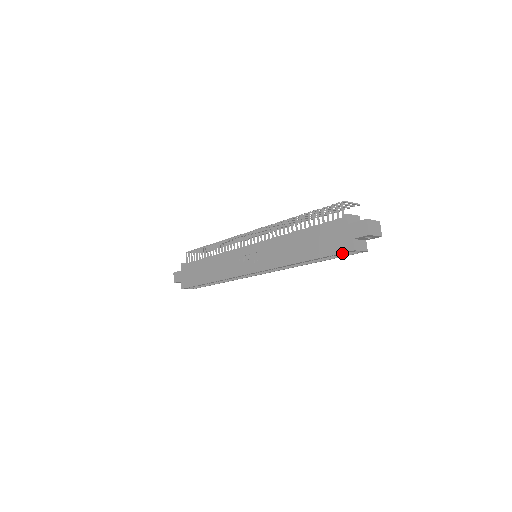
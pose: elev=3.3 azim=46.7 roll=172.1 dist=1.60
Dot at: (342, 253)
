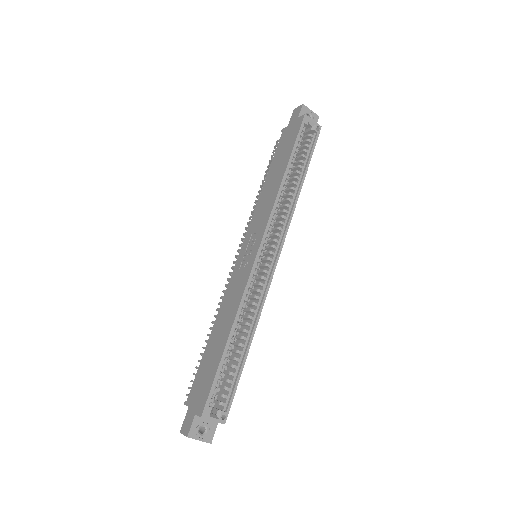
Dot at: (308, 146)
